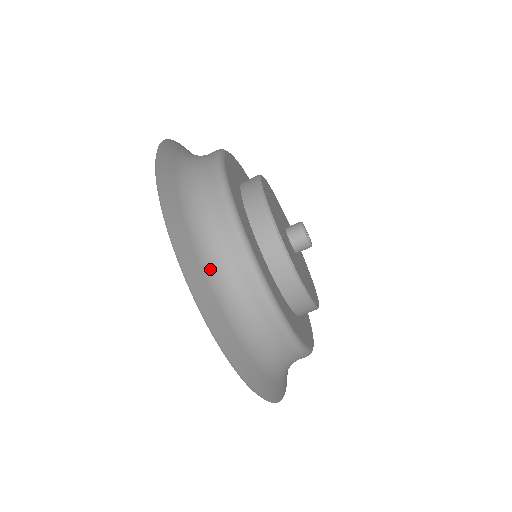
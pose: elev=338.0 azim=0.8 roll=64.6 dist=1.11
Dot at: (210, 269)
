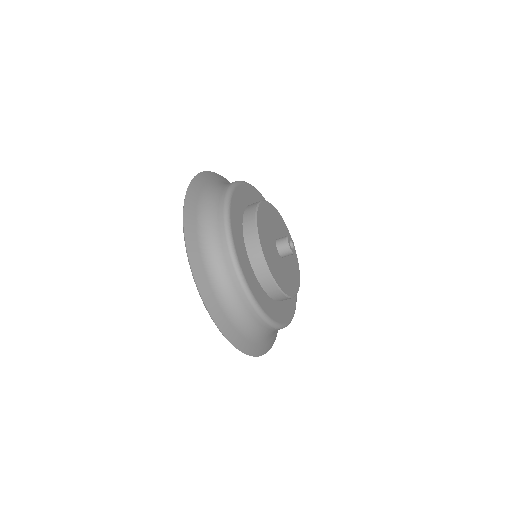
Dot at: (206, 255)
